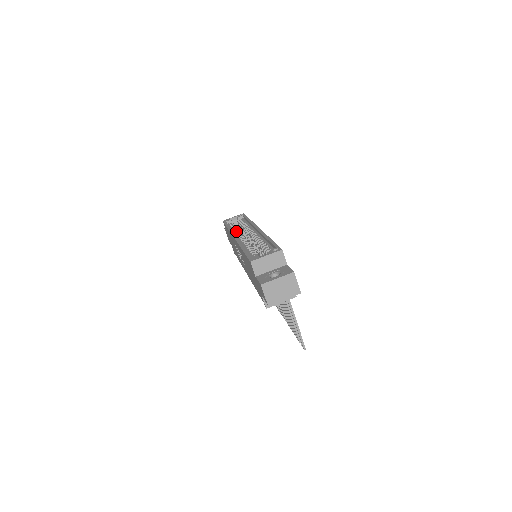
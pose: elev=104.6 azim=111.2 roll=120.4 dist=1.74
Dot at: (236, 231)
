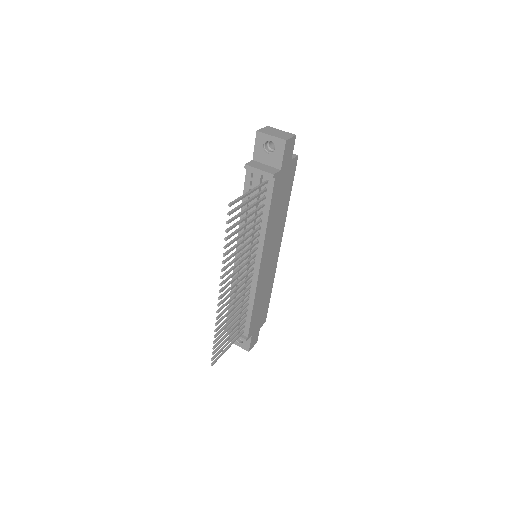
Dot at: occluded
